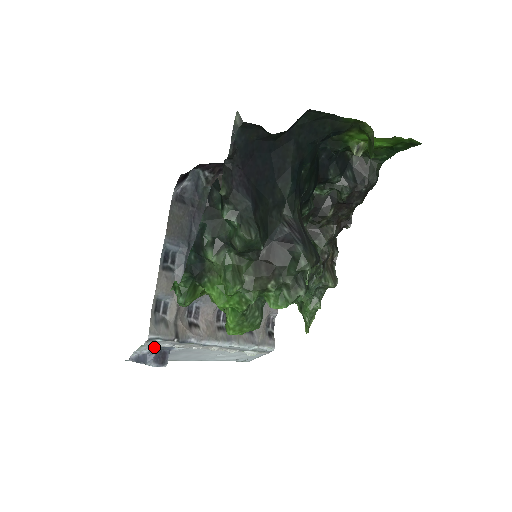
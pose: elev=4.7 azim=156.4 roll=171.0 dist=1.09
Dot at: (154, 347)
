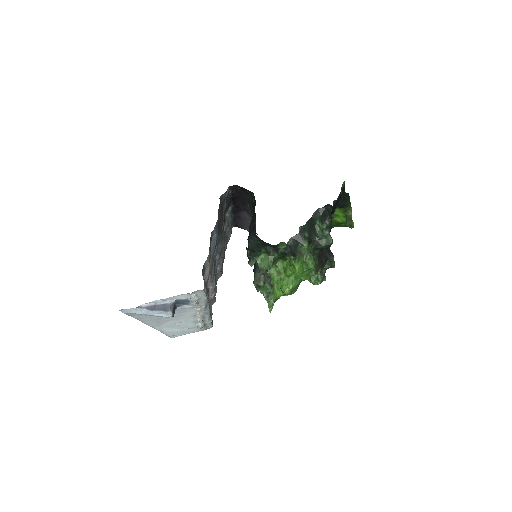
Dot at: (184, 299)
